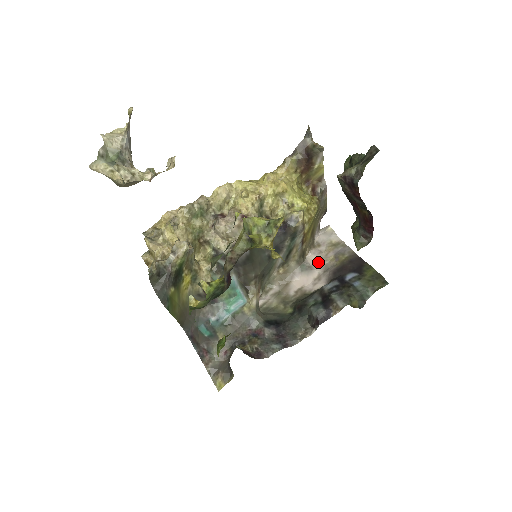
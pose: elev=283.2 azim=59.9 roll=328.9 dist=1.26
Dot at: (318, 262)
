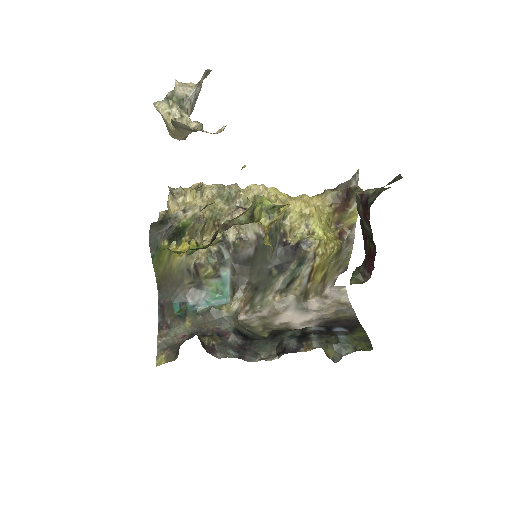
Dot at: (317, 310)
